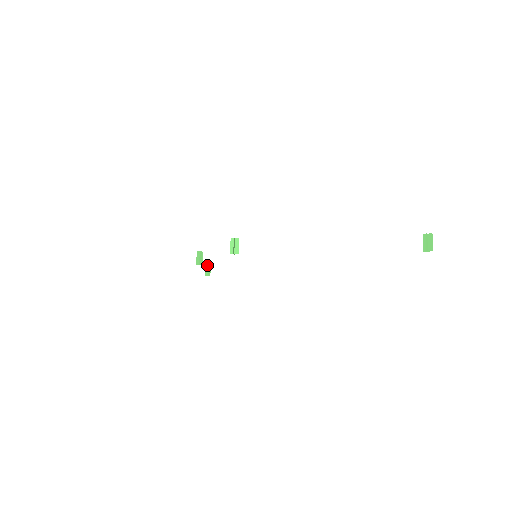
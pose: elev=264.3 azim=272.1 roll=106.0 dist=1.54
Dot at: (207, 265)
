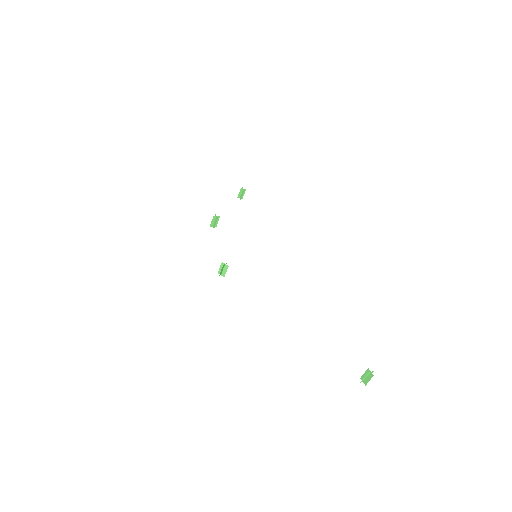
Dot at: (242, 189)
